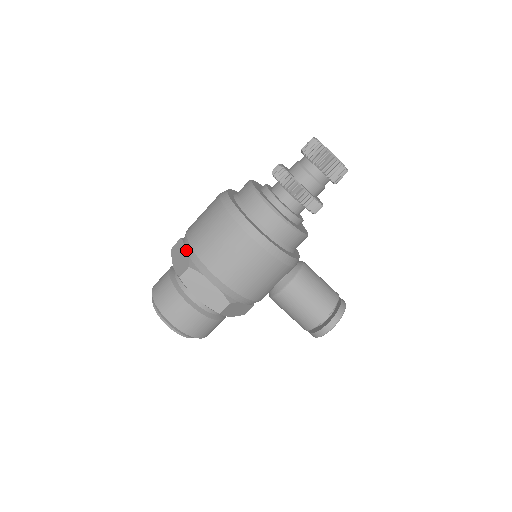
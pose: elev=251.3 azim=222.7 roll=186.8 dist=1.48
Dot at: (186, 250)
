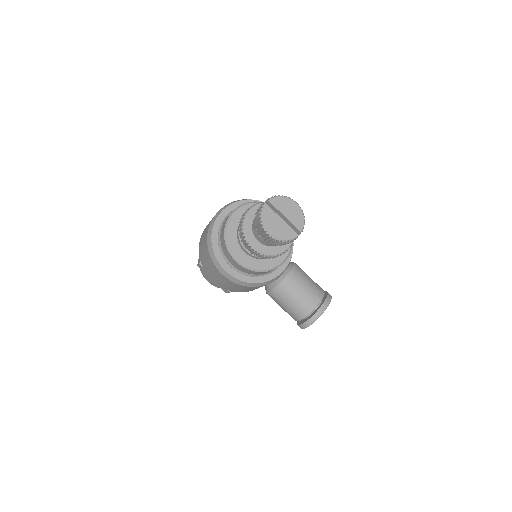
Dot at: occluded
